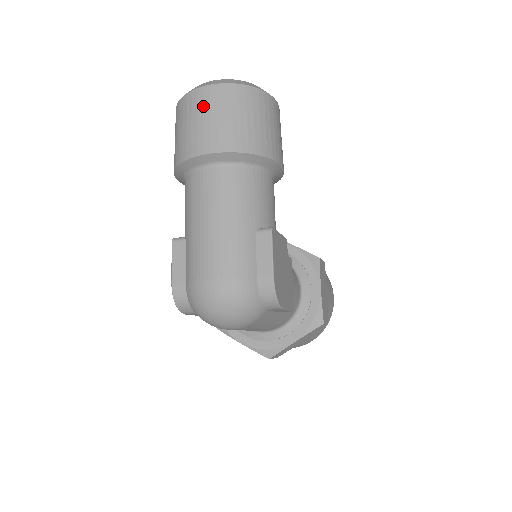
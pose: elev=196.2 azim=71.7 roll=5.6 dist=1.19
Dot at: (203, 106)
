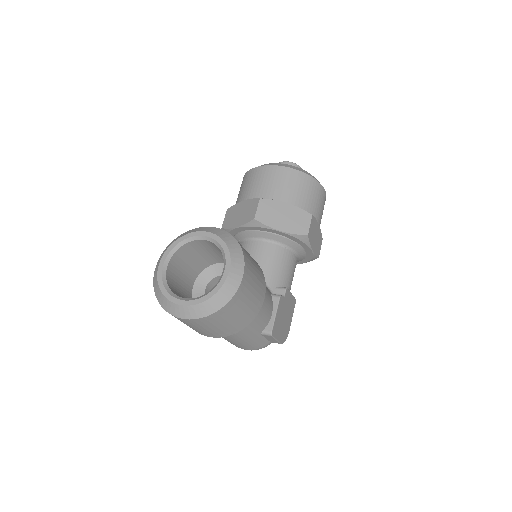
Dot at: (188, 324)
